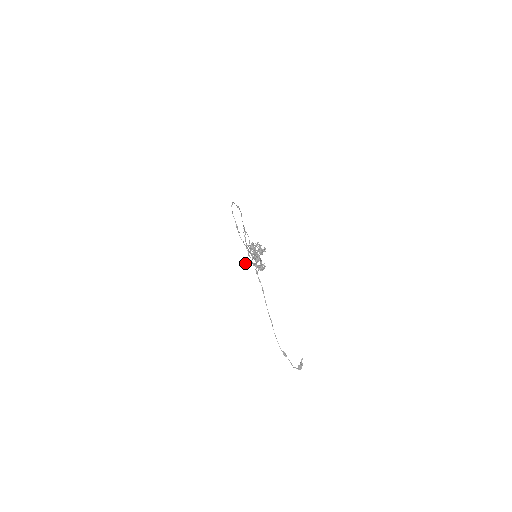
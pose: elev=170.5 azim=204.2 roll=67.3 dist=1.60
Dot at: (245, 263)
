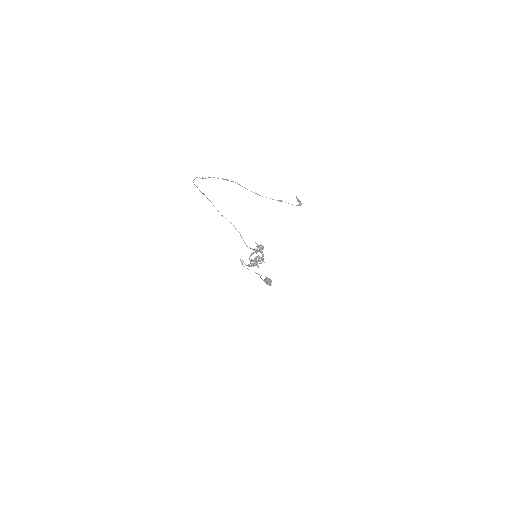
Dot at: (251, 266)
